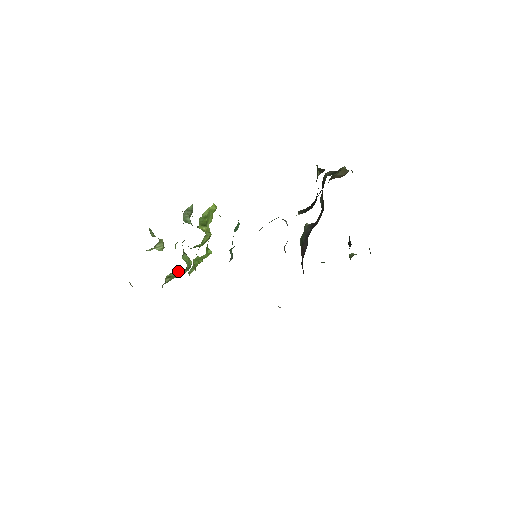
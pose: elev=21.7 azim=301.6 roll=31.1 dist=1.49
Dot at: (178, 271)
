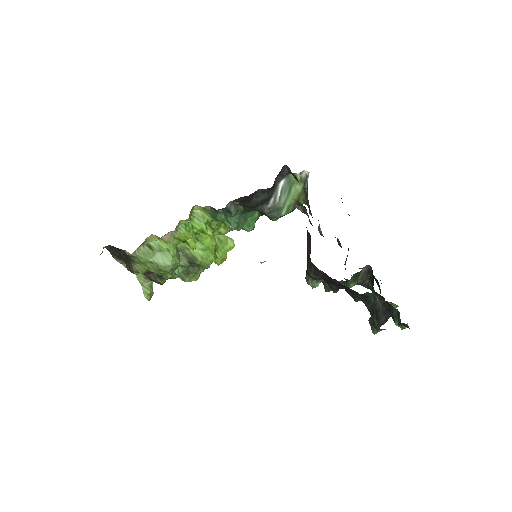
Dot at: (164, 243)
